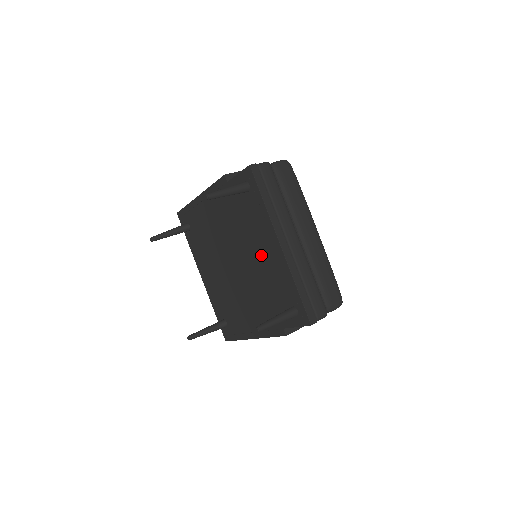
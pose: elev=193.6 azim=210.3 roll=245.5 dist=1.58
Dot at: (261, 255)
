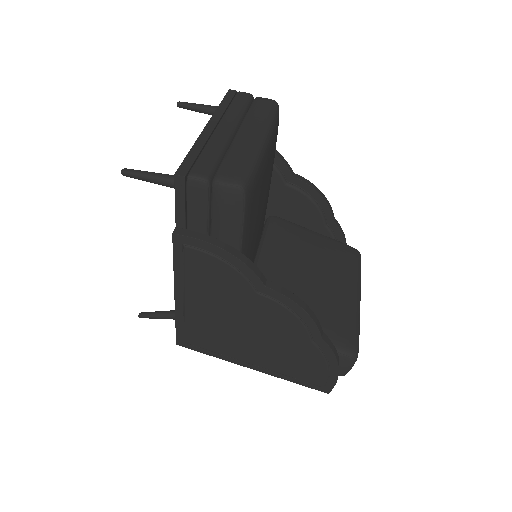
Dot at: occluded
